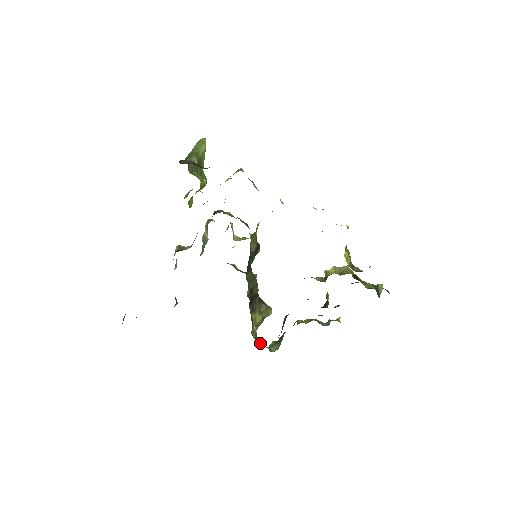
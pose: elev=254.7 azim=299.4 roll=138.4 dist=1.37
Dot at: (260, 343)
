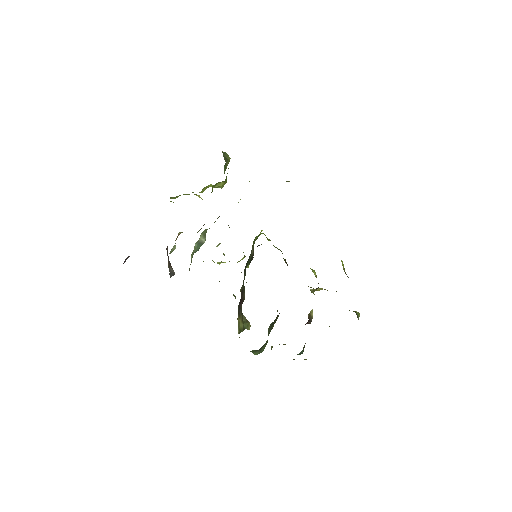
Dot at: occluded
